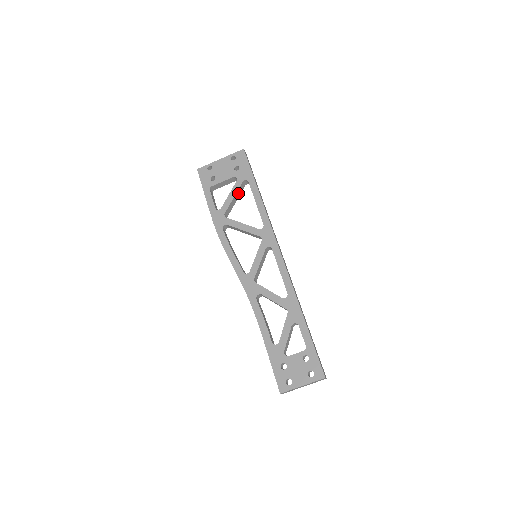
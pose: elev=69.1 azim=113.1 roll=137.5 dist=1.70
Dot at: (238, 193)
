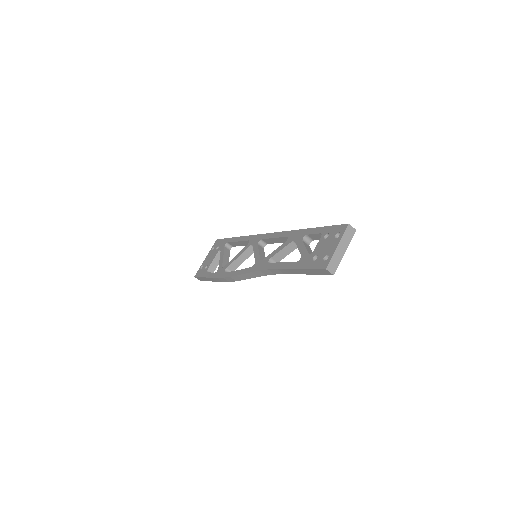
Dot at: (226, 255)
